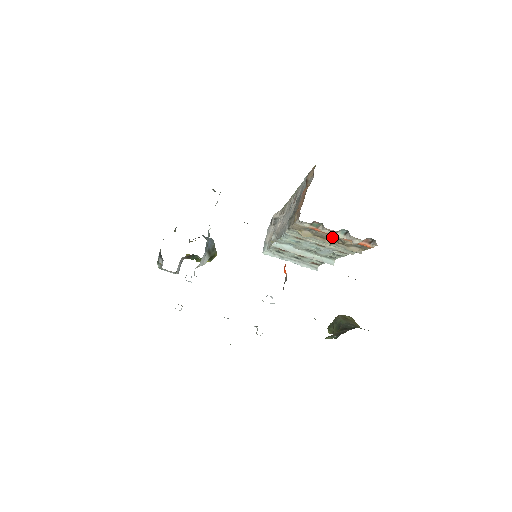
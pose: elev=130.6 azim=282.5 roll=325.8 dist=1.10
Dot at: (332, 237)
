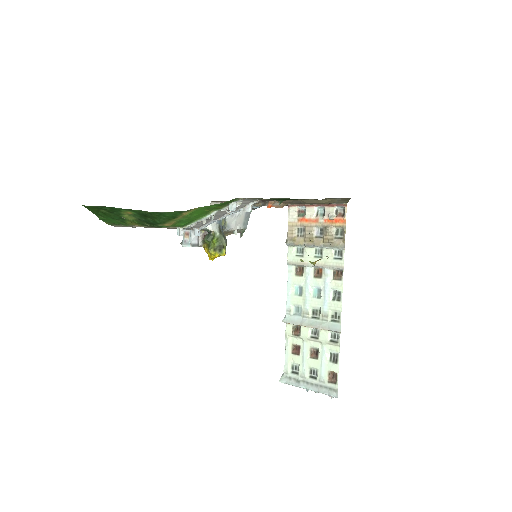
Dot at: (318, 234)
